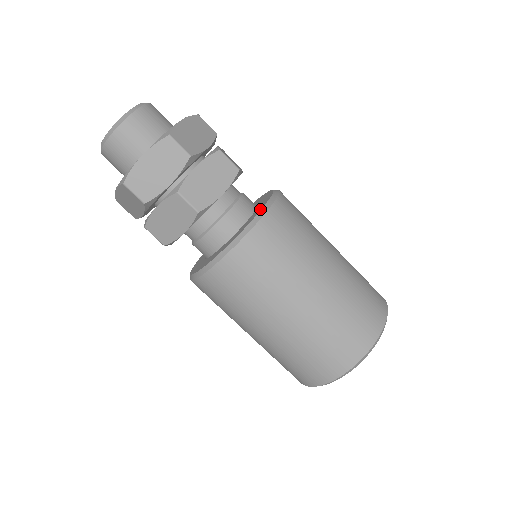
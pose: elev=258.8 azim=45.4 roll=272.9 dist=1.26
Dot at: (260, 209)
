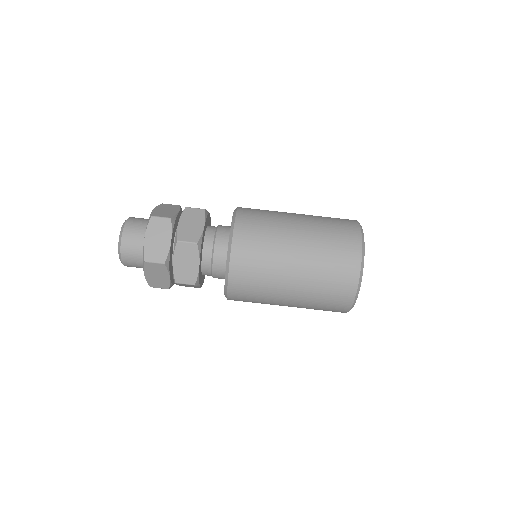
Dot at: occluded
